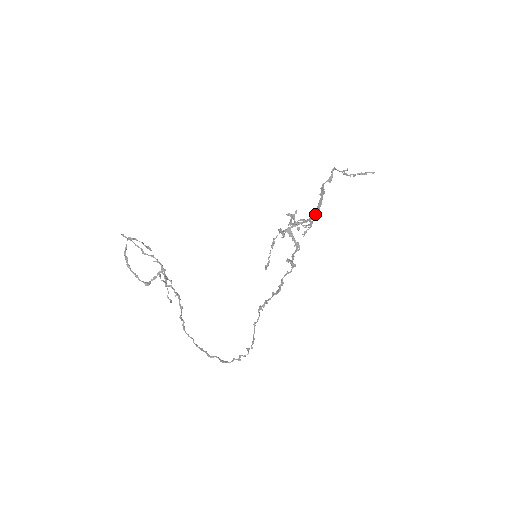
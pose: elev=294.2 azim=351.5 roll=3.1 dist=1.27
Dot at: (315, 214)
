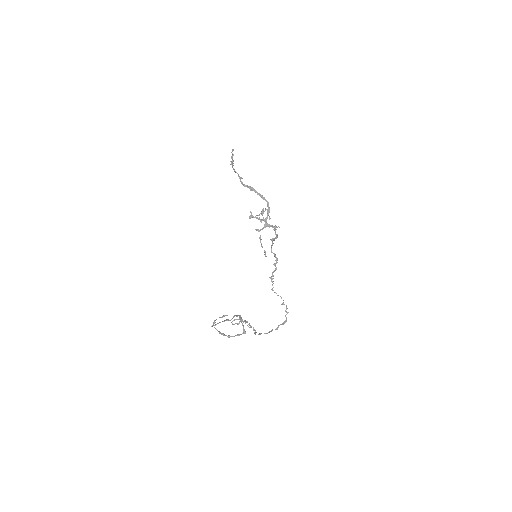
Dot at: (267, 203)
